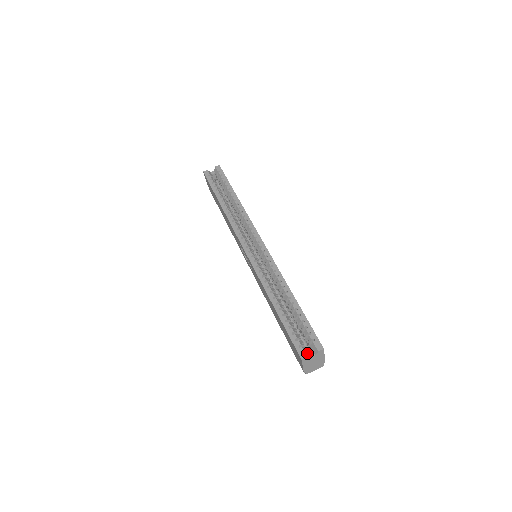
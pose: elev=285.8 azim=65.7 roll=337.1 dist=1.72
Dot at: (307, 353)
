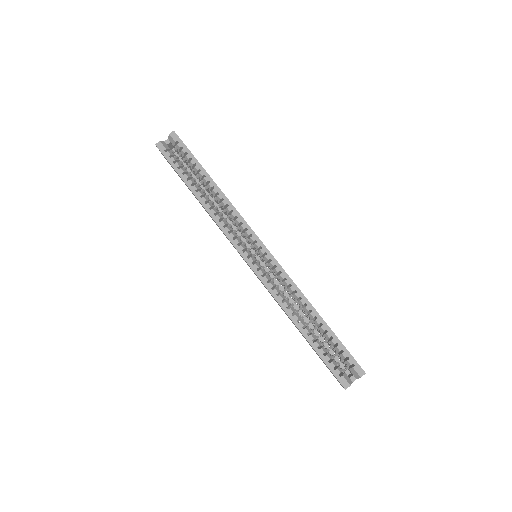
Dot at: (348, 379)
